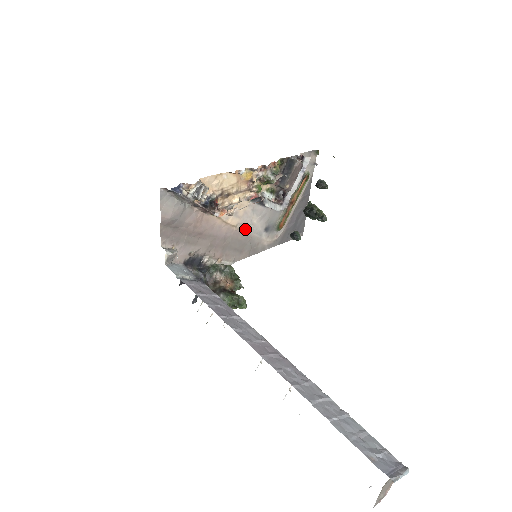
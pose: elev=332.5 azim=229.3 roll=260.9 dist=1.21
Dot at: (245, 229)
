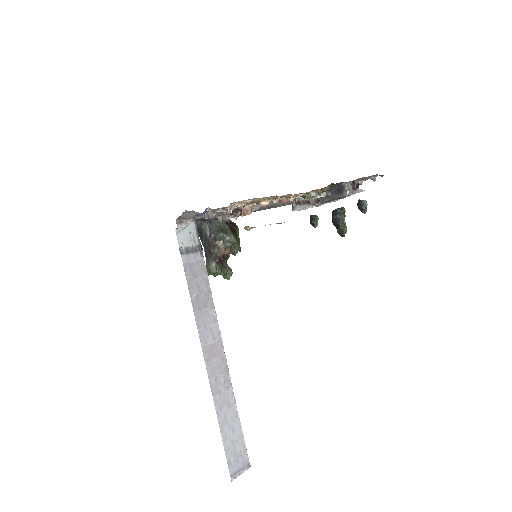
Dot at: (269, 205)
